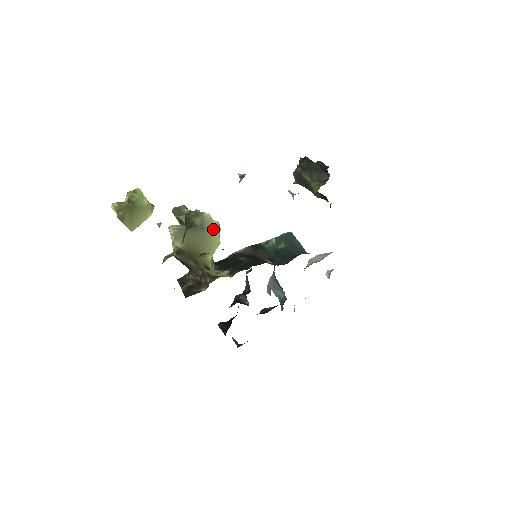
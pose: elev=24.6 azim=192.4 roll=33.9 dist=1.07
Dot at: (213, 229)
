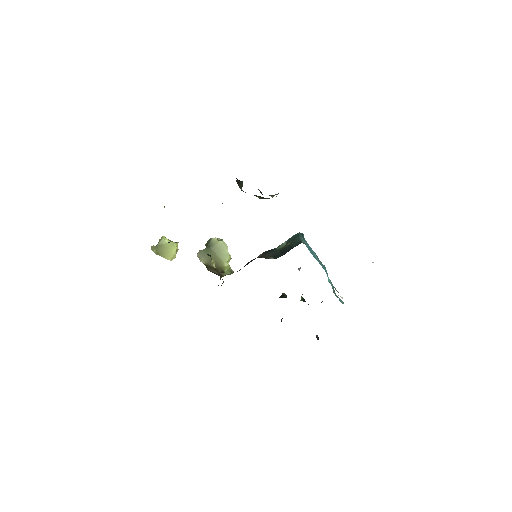
Dot at: (221, 246)
